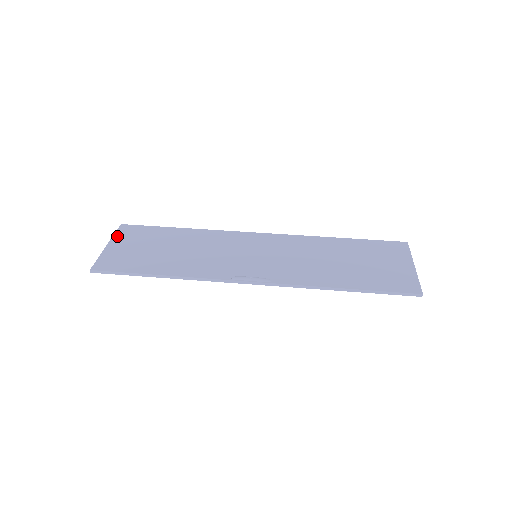
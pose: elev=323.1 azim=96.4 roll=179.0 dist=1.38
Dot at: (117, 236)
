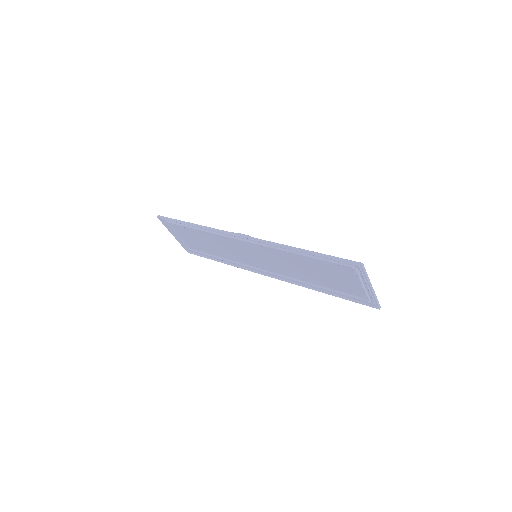
Dot at: occluded
